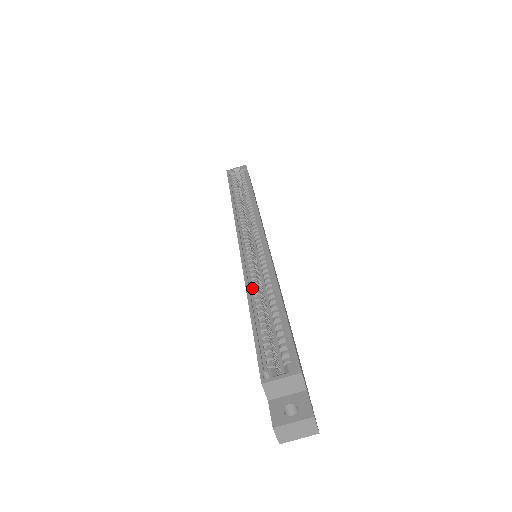
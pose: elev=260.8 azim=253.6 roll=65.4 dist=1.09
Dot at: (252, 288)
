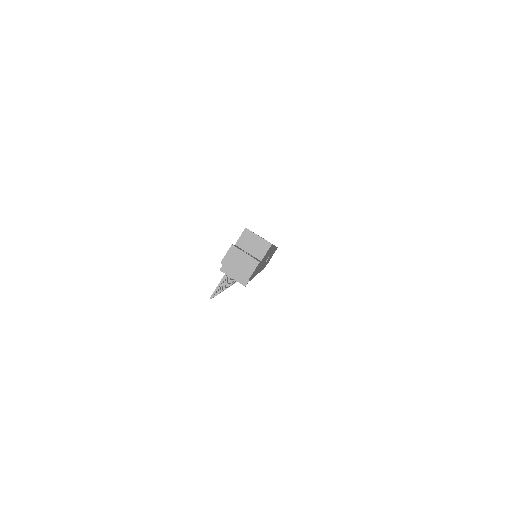
Dot at: occluded
